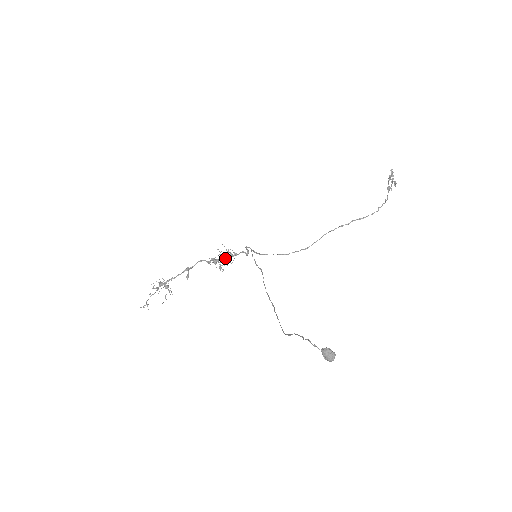
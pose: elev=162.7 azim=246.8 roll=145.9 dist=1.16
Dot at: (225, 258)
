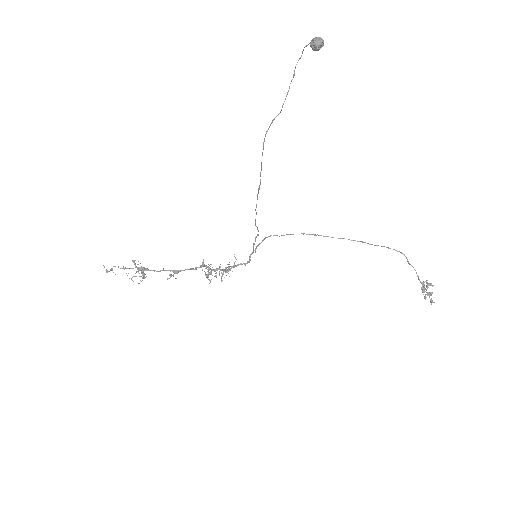
Dot at: (221, 269)
